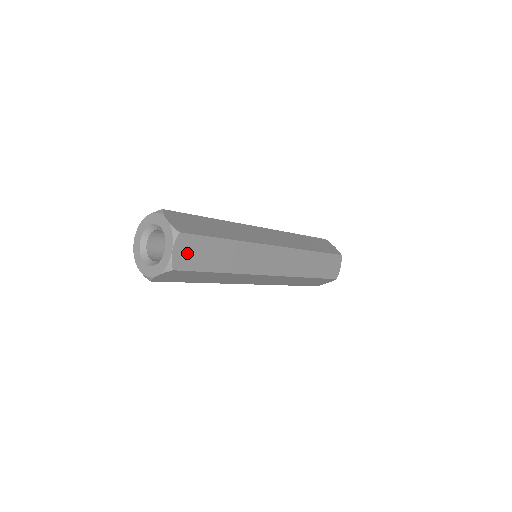
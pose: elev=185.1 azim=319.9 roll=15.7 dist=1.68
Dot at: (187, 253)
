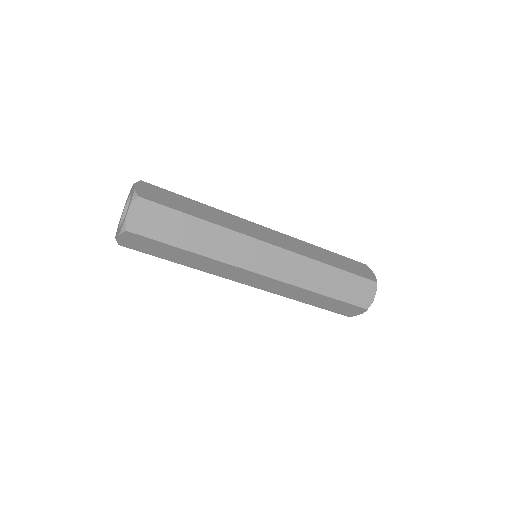
Dot at: (146, 219)
